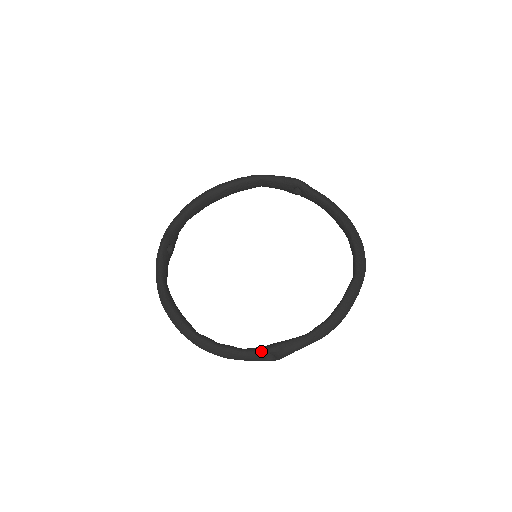
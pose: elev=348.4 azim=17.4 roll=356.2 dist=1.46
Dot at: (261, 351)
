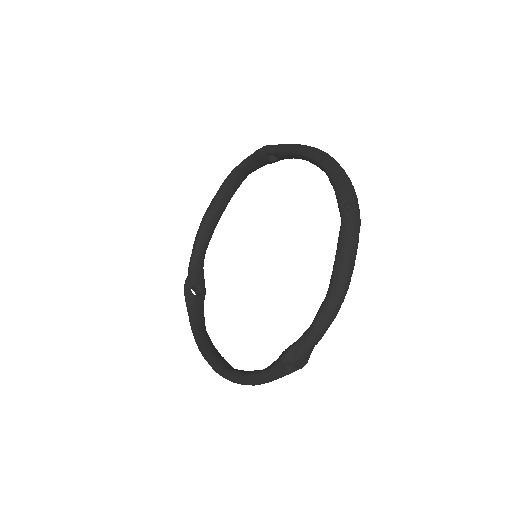
Dot at: (275, 366)
